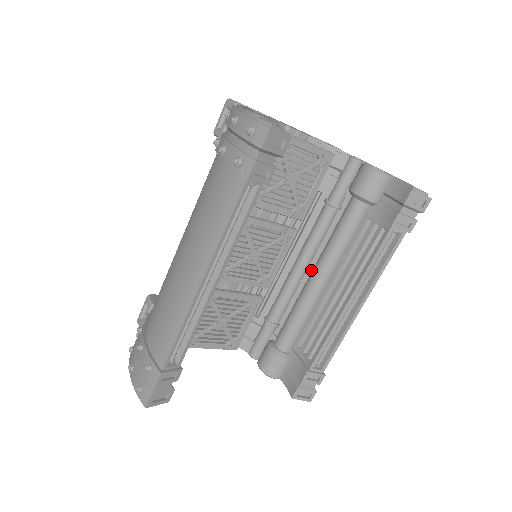
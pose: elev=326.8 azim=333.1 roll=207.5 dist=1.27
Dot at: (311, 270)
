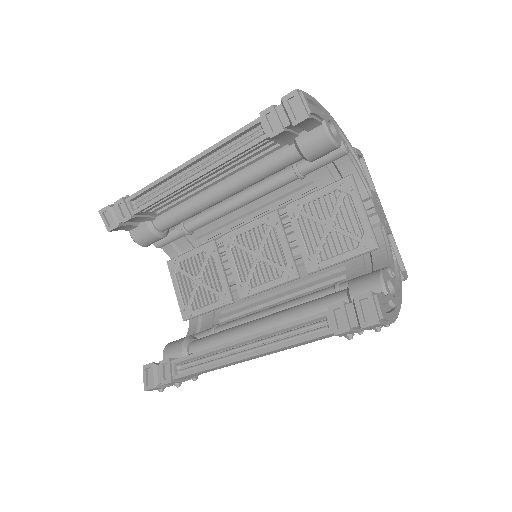
Dot at: occluded
